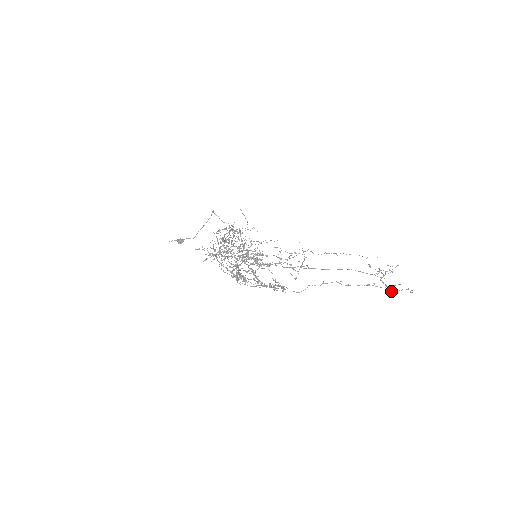
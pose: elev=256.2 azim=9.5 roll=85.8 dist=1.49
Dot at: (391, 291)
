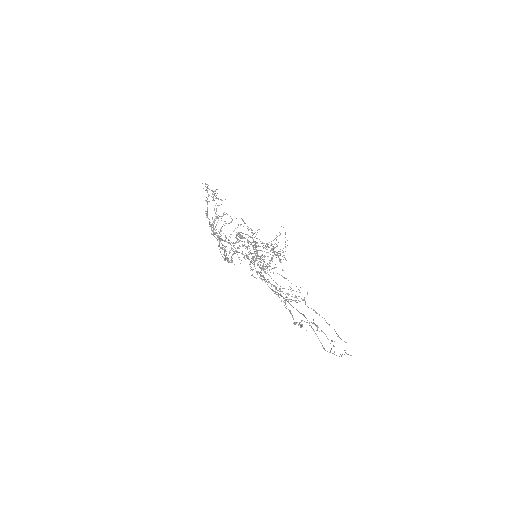
Dot at: (293, 323)
